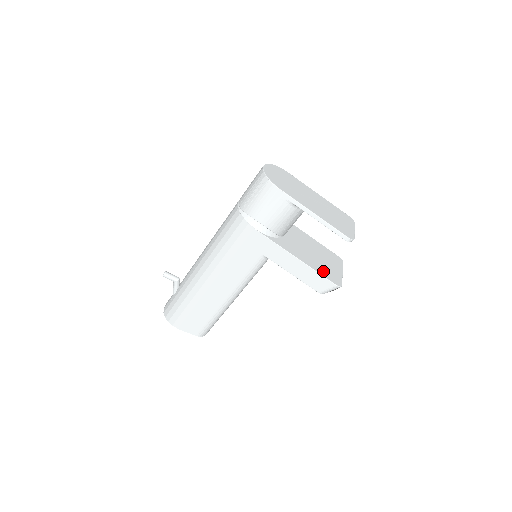
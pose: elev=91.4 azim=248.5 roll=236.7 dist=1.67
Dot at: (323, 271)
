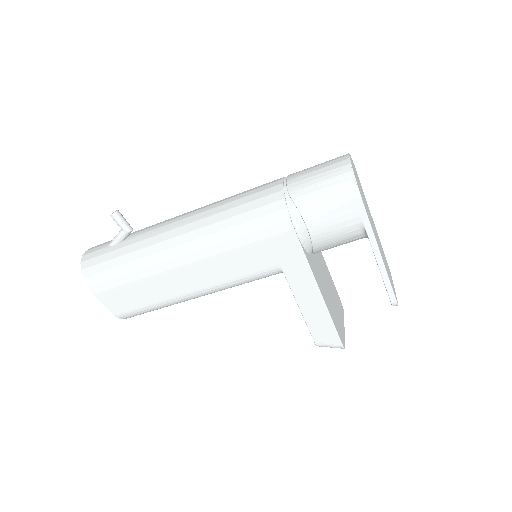
Dot at: (335, 320)
